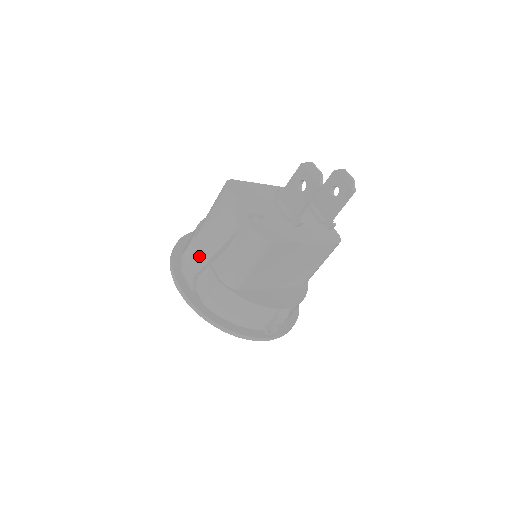
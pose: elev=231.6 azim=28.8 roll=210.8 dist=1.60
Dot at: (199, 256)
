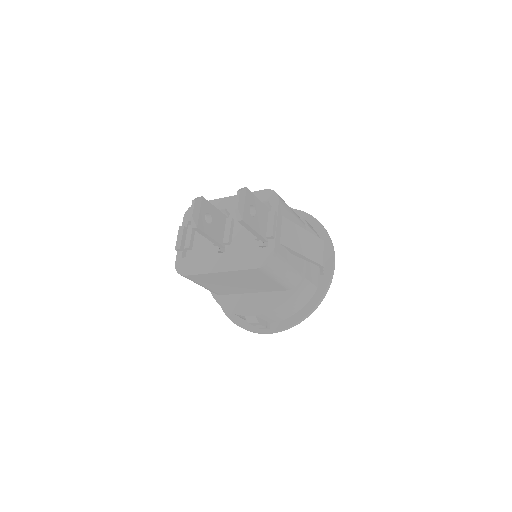
Dot at: occluded
